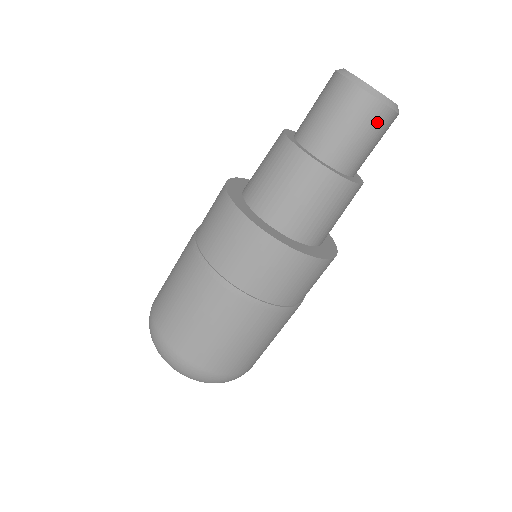
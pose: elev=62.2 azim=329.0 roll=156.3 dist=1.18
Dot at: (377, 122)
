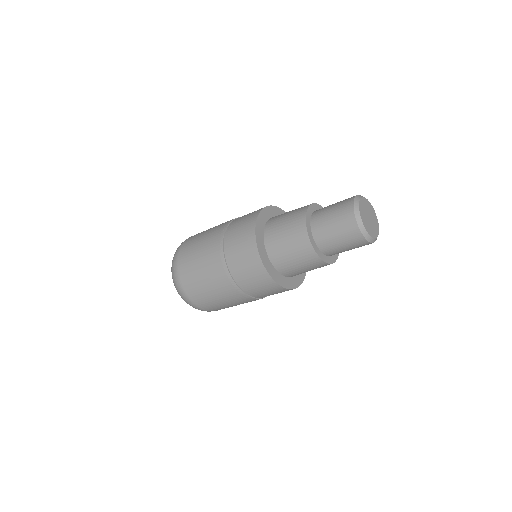
Dot at: (361, 246)
